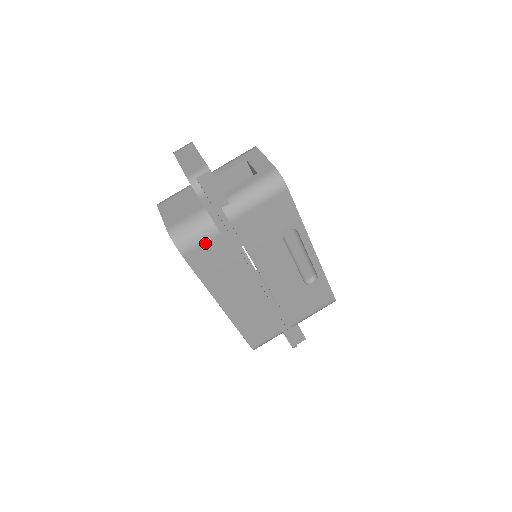
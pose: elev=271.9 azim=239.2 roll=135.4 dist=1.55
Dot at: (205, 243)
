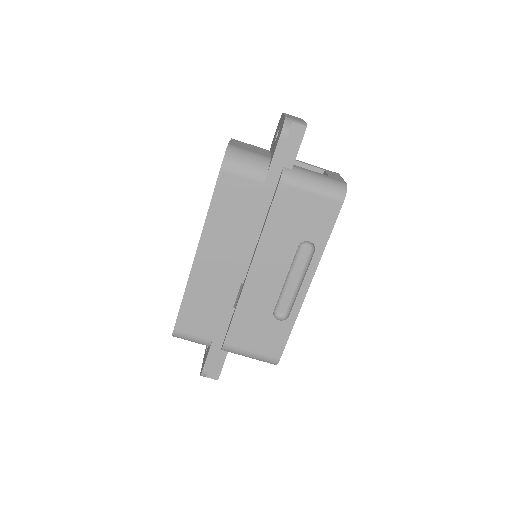
Dot at: (246, 178)
